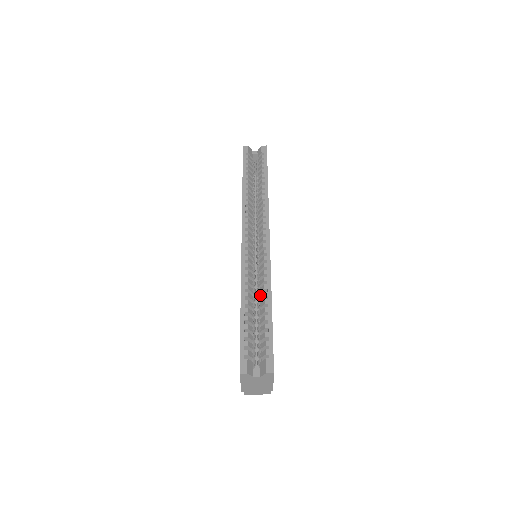
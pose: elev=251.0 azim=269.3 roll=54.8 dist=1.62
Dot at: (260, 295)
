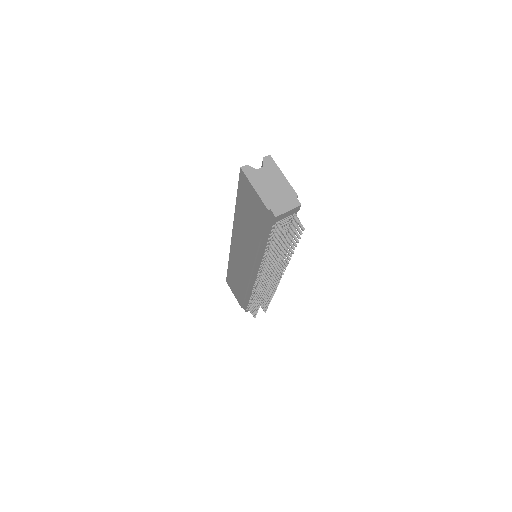
Dot at: occluded
